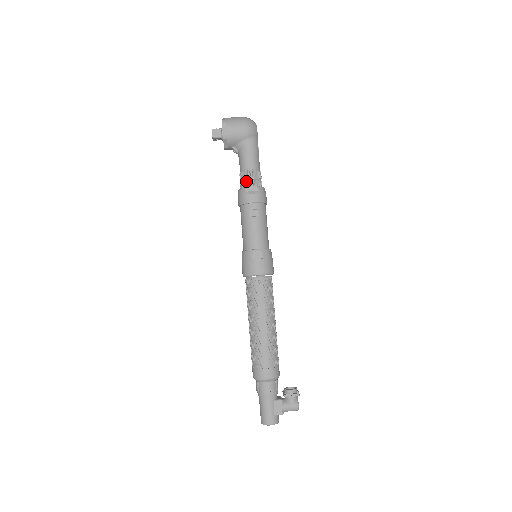
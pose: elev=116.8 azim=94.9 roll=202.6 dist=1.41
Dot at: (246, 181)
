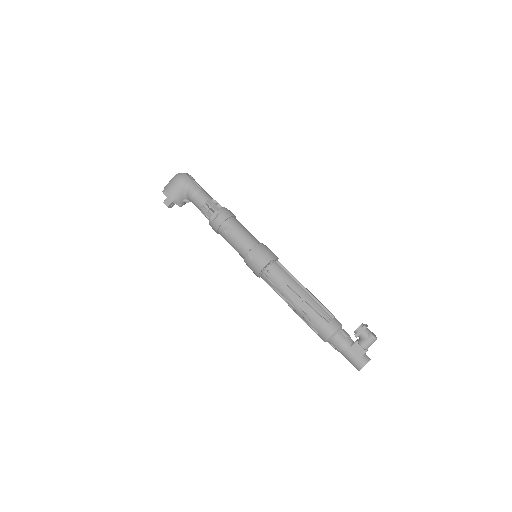
Dot at: (207, 214)
